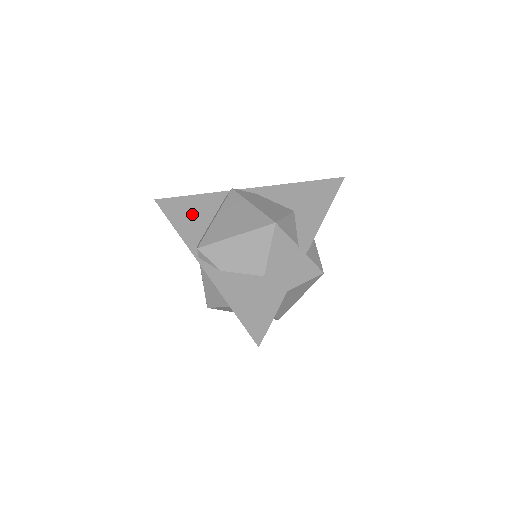
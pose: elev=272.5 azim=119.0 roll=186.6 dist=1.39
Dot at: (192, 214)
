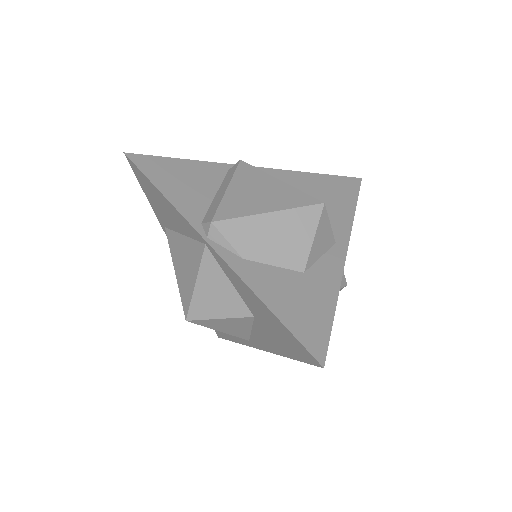
Dot at: (186, 181)
